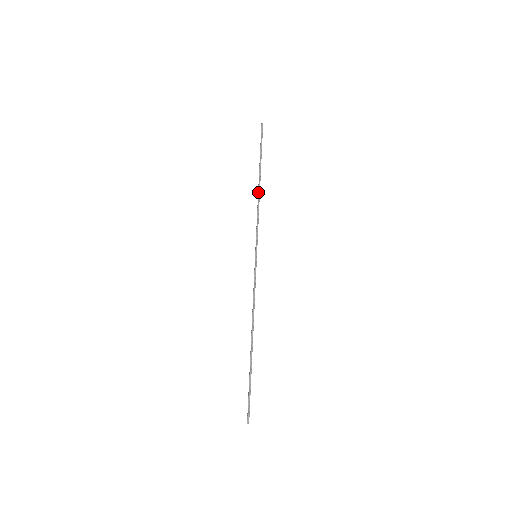
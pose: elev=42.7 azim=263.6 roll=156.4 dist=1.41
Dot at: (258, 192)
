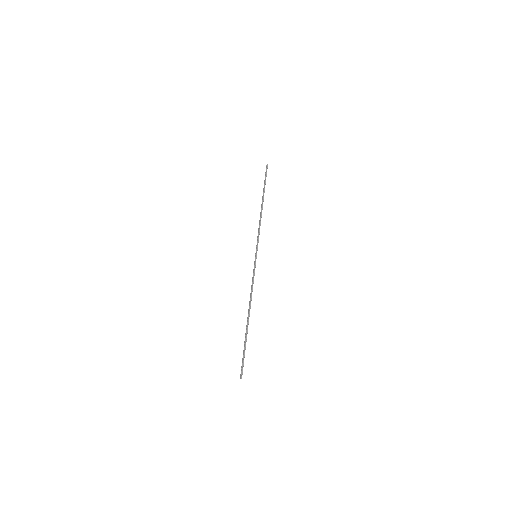
Dot at: (261, 211)
